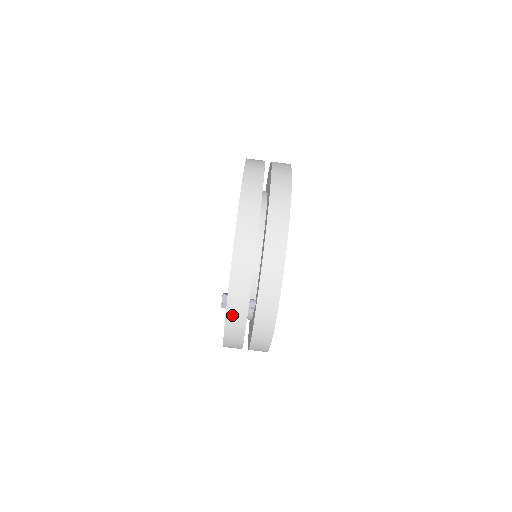
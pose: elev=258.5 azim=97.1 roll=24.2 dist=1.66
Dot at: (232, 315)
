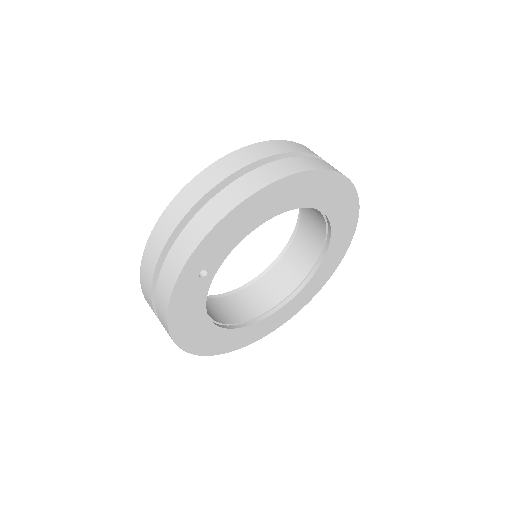
Dot at: (155, 236)
